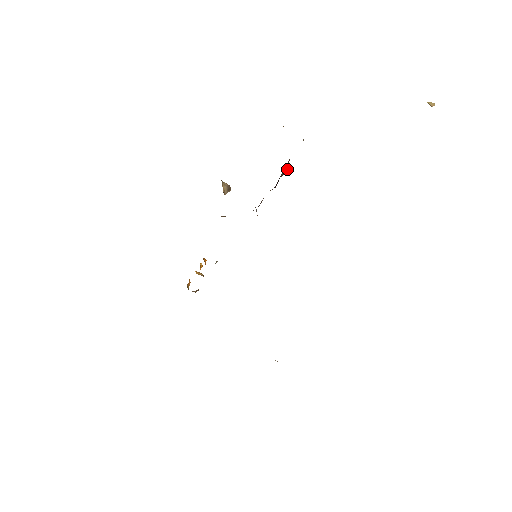
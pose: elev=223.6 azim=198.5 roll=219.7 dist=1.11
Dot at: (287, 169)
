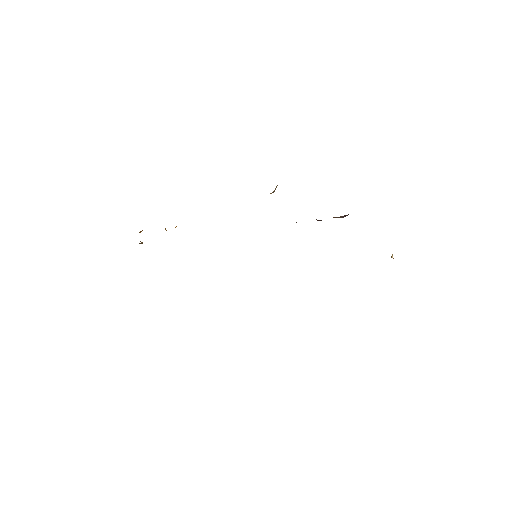
Dot at: (345, 216)
